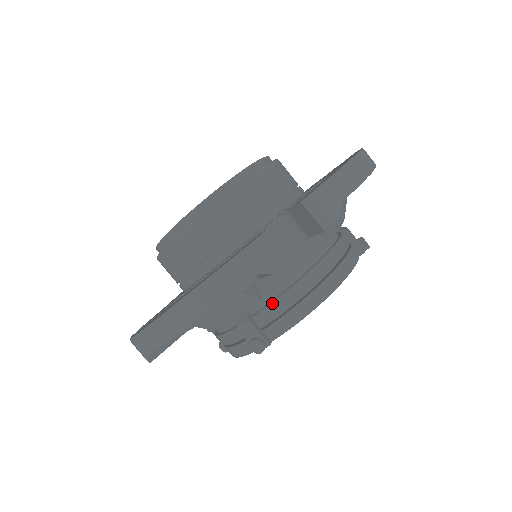
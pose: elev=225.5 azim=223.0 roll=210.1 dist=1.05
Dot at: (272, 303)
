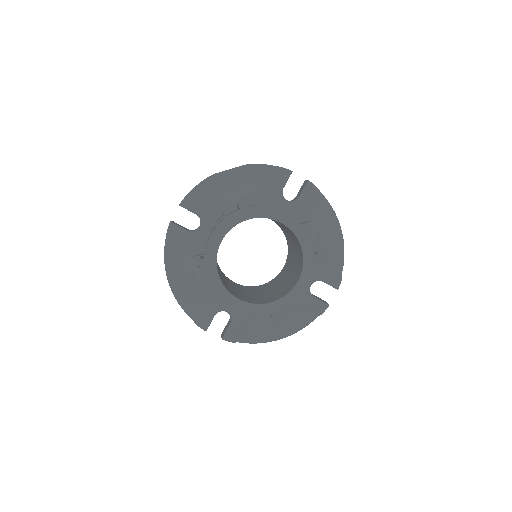
Dot at: occluded
